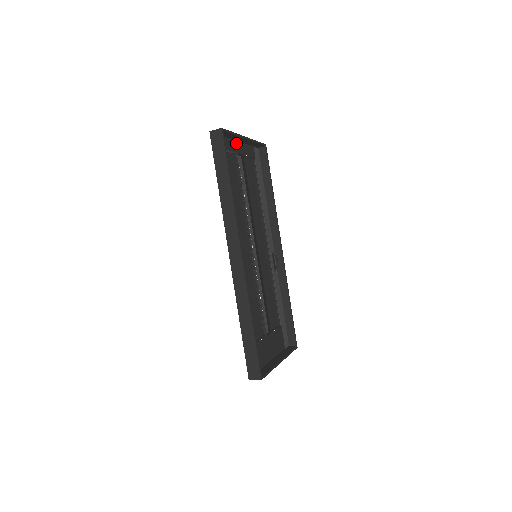
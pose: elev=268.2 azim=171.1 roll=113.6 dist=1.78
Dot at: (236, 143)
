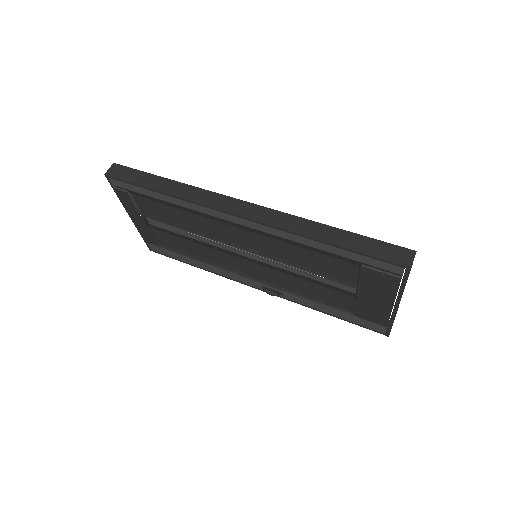
Dot at: occluded
